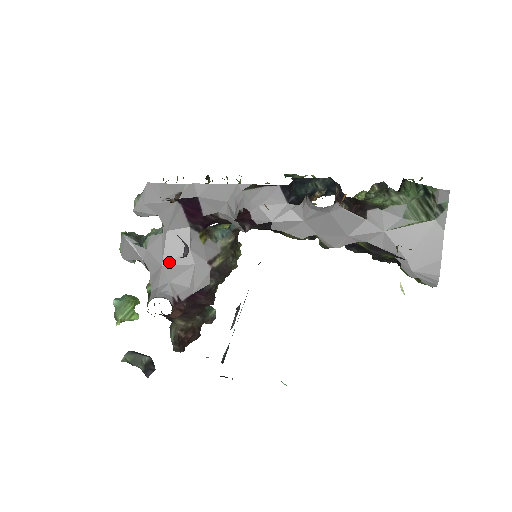
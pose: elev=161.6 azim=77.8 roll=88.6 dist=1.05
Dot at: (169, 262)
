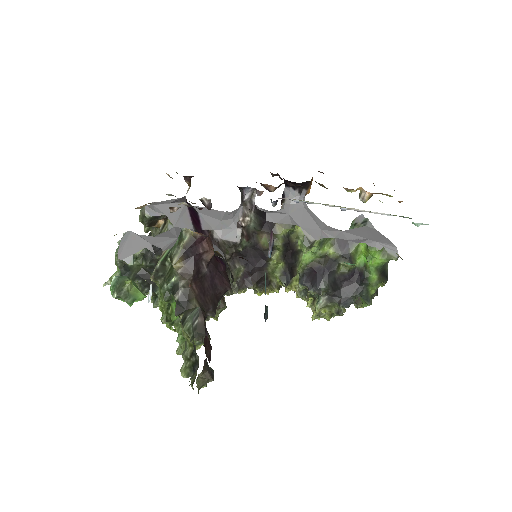
Dot at: occluded
